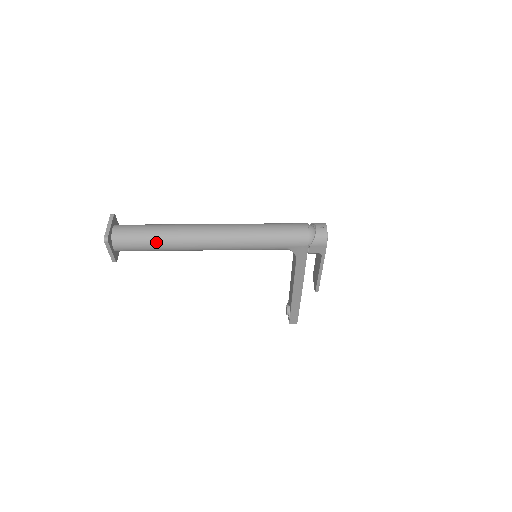
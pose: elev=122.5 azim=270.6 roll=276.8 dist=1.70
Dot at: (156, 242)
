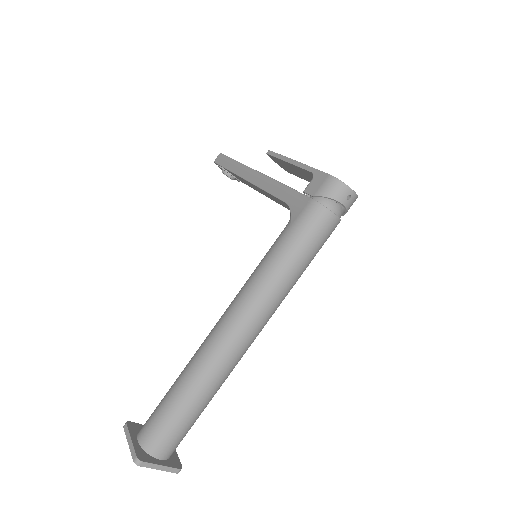
Dot at: occluded
